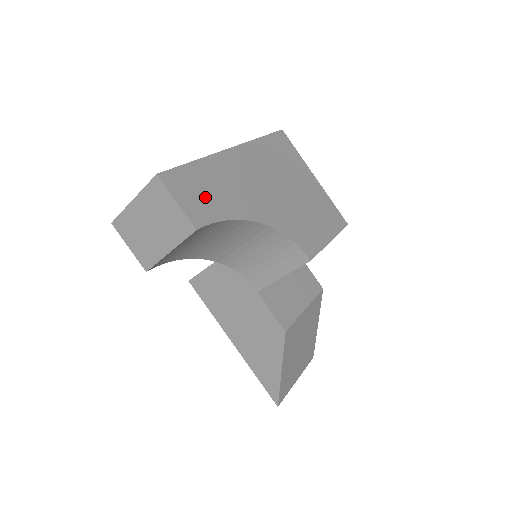
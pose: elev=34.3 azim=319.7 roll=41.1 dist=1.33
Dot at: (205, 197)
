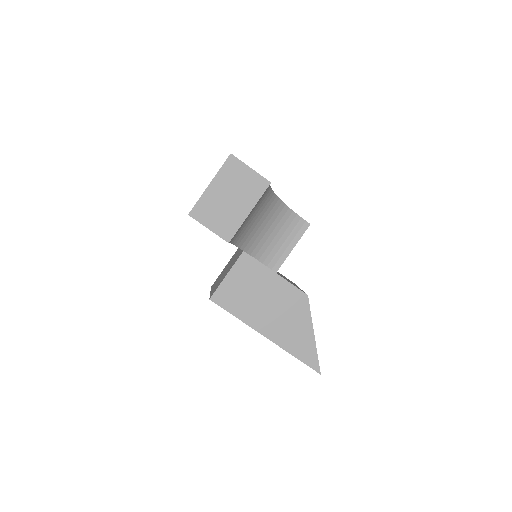
Dot at: occluded
